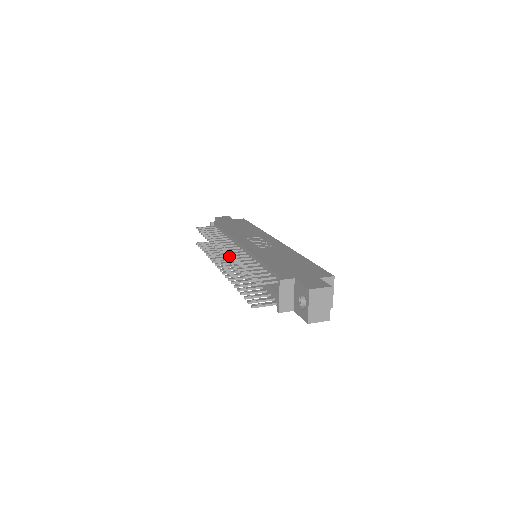
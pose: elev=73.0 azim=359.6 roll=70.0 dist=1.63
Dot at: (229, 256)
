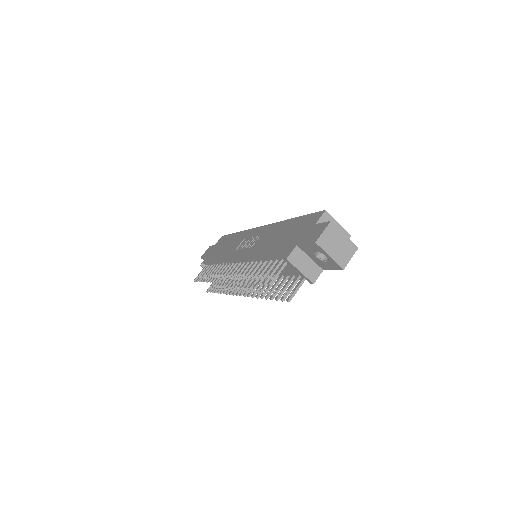
Dot at: (234, 279)
